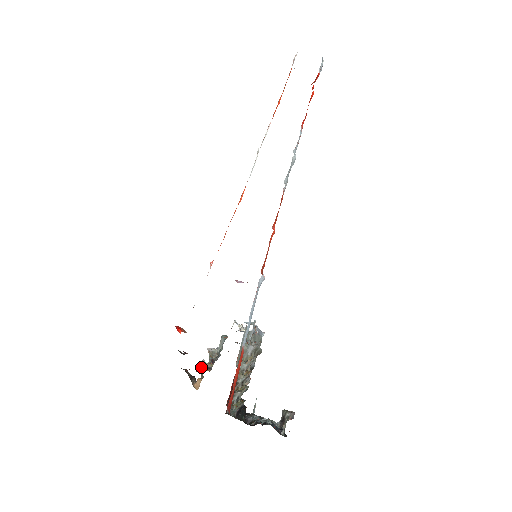
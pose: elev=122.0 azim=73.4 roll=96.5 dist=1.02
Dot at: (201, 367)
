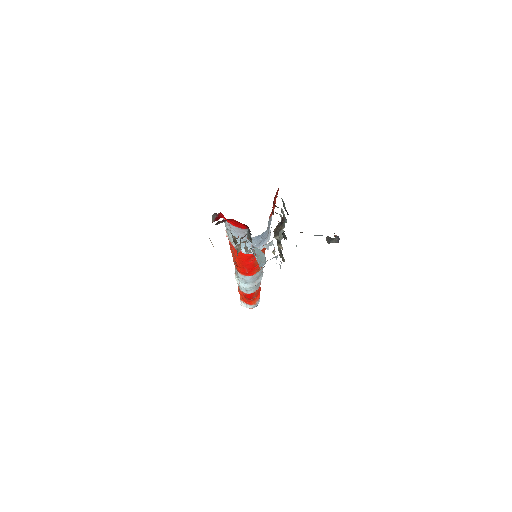
Dot at: (234, 238)
